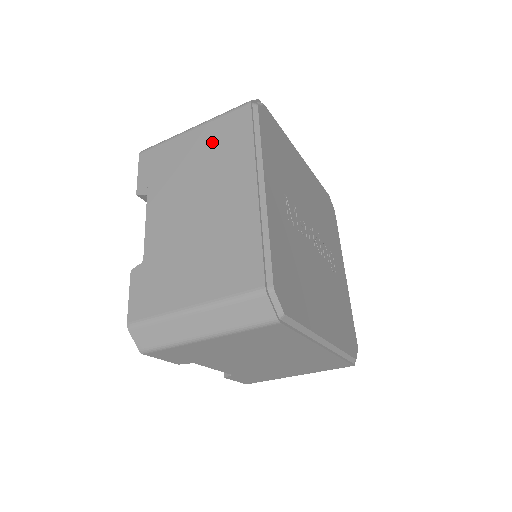
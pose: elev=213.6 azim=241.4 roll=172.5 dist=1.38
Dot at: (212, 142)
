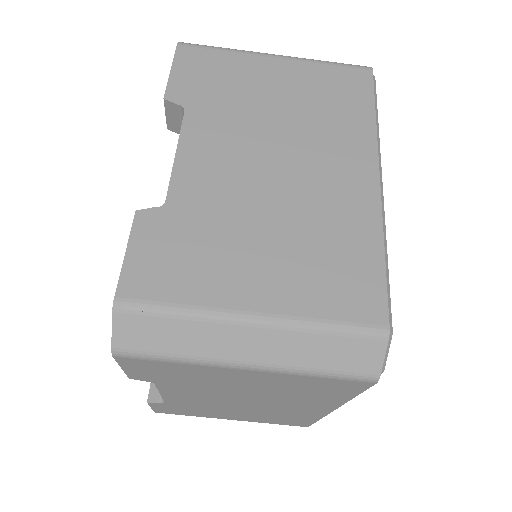
Dot at: (309, 89)
